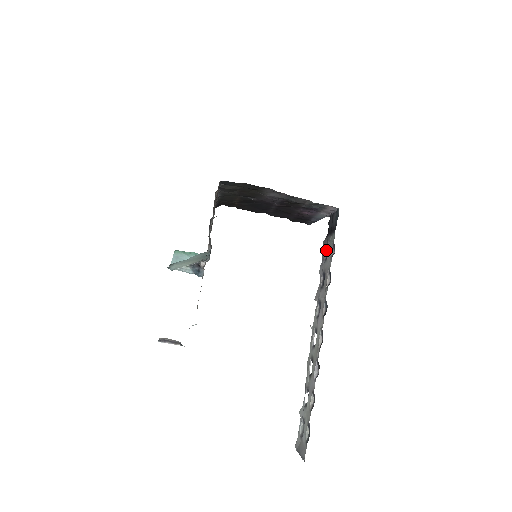
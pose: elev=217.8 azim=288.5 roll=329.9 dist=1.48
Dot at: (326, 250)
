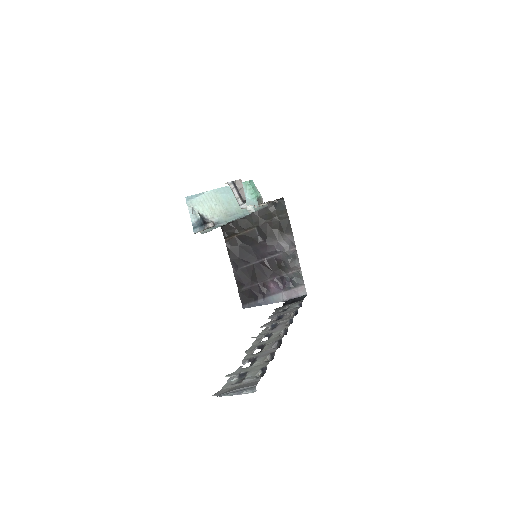
Dot at: (282, 310)
